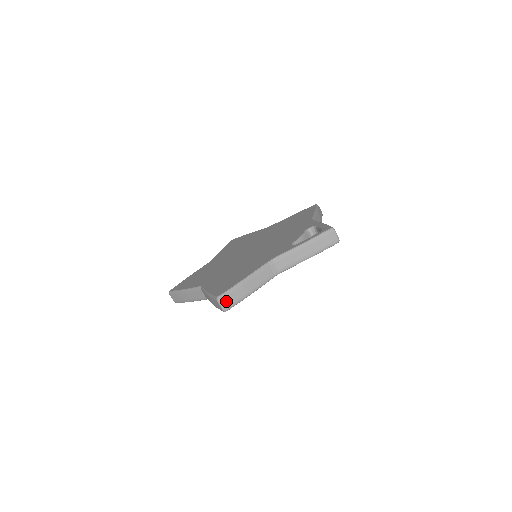
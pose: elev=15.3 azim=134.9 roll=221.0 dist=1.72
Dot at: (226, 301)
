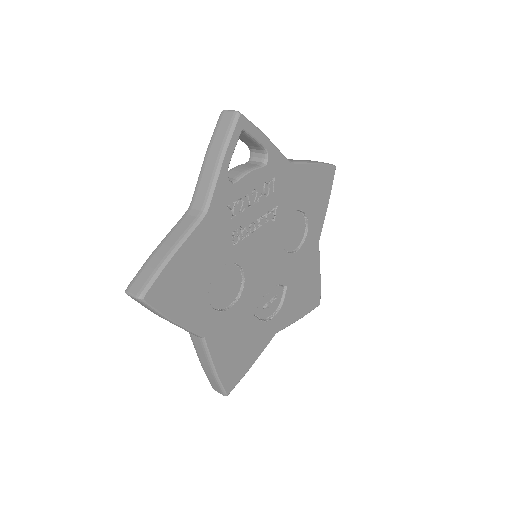
Dot at: (136, 286)
